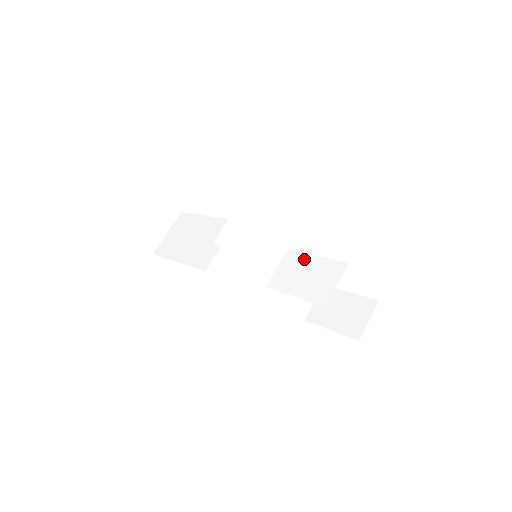
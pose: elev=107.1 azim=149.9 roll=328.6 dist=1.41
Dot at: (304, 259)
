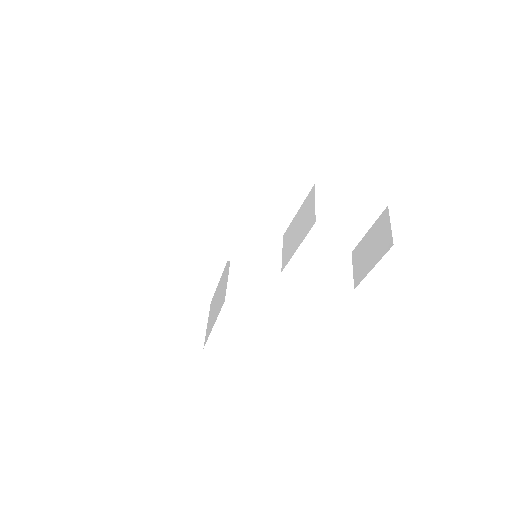
Dot at: (293, 224)
